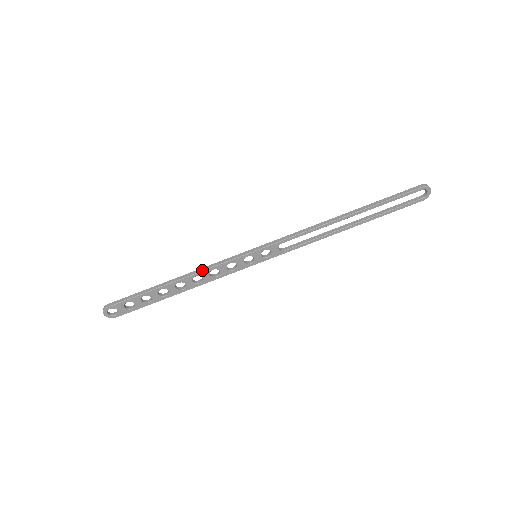
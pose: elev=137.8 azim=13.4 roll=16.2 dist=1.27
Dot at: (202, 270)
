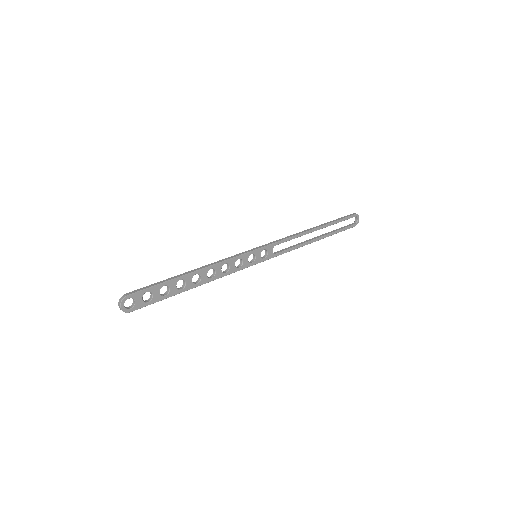
Dot at: (217, 262)
